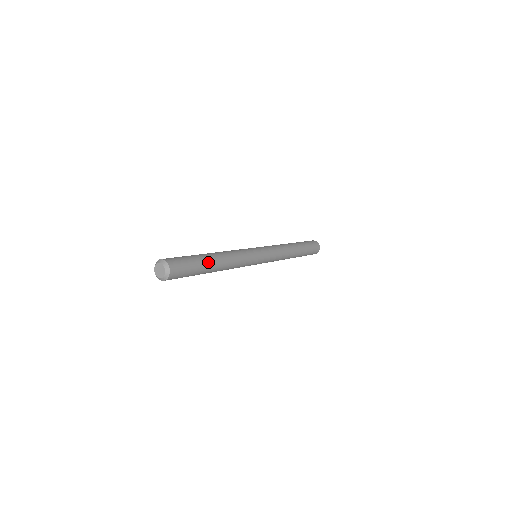
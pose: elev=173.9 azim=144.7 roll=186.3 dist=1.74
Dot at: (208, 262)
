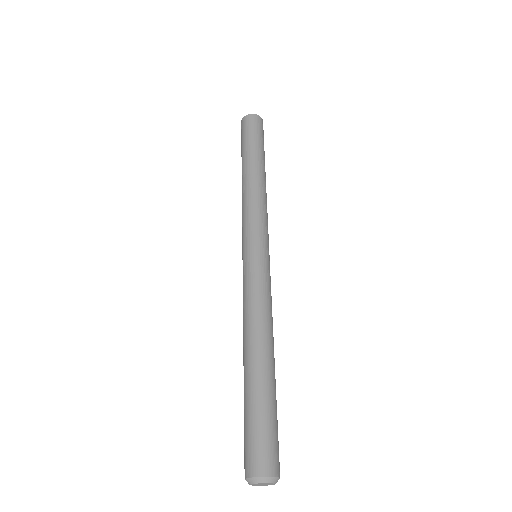
Dot at: (275, 385)
